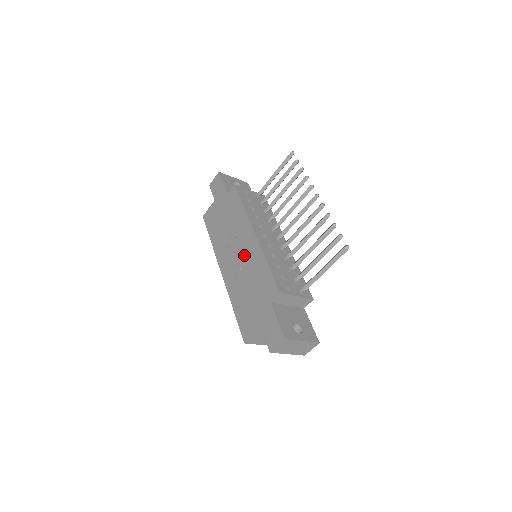
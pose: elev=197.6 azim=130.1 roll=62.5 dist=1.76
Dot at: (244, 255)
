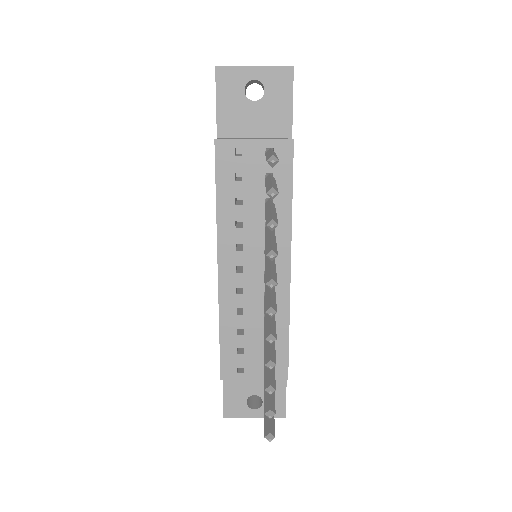
Dot at: occluded
